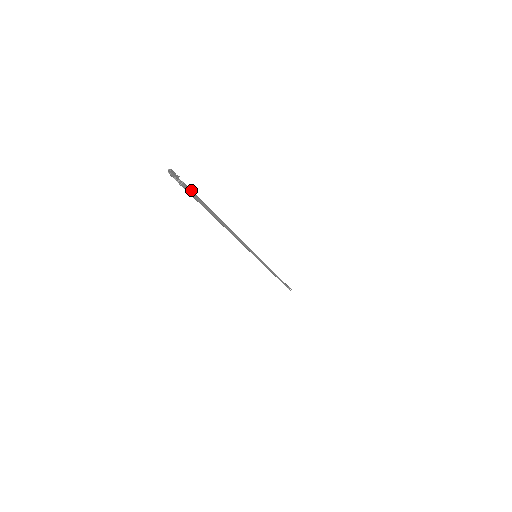
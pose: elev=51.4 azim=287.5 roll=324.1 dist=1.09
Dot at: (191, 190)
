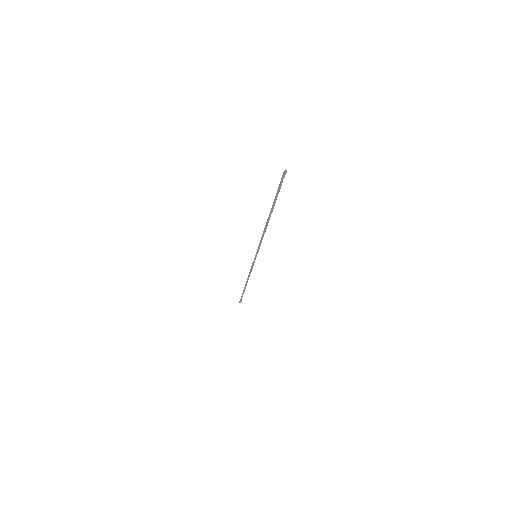
Dot at: occluded
